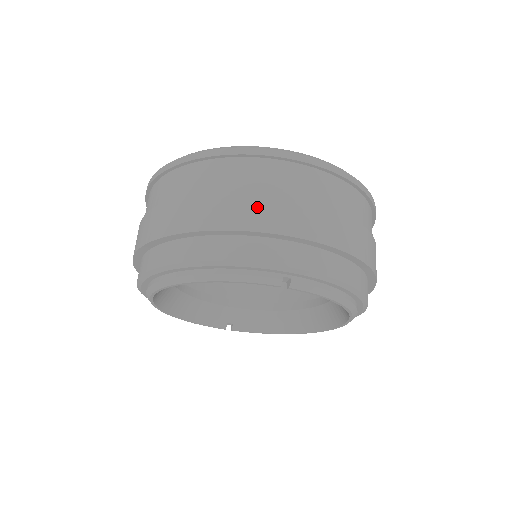
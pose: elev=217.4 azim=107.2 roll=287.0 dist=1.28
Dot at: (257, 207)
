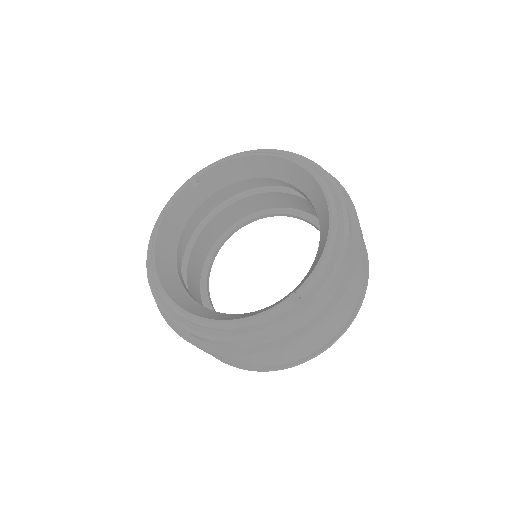
Dot at: occluded
